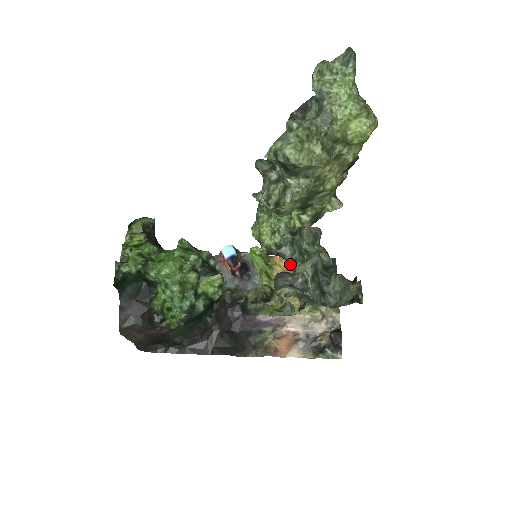
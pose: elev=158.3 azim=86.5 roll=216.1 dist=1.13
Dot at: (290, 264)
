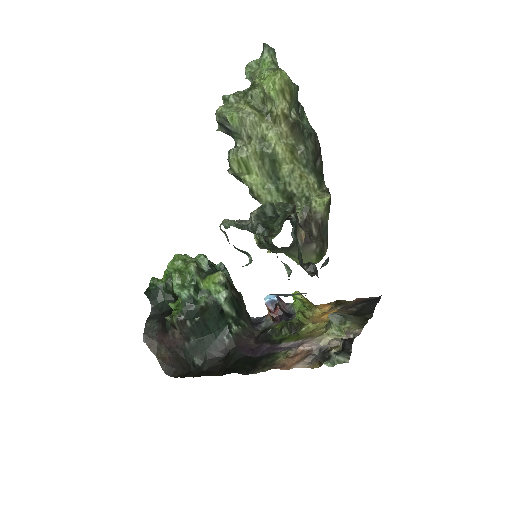
Dot at: (272, 244)
